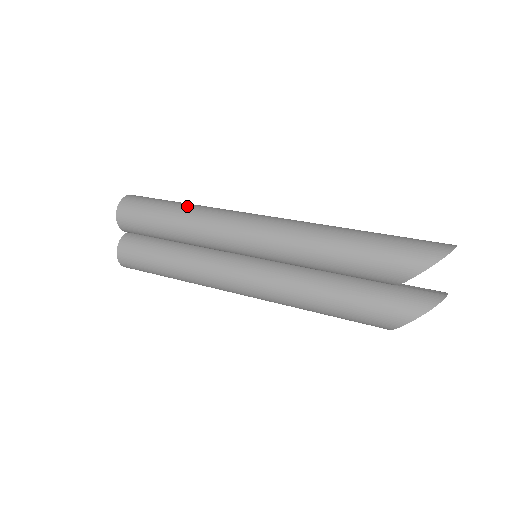
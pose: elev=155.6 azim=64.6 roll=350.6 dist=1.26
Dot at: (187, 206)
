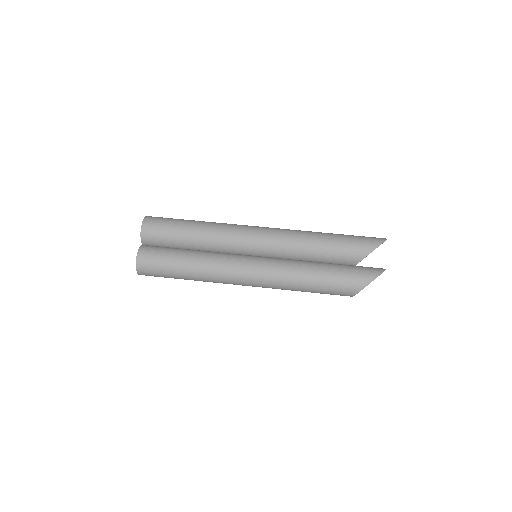
Dot at: (203, 221)
